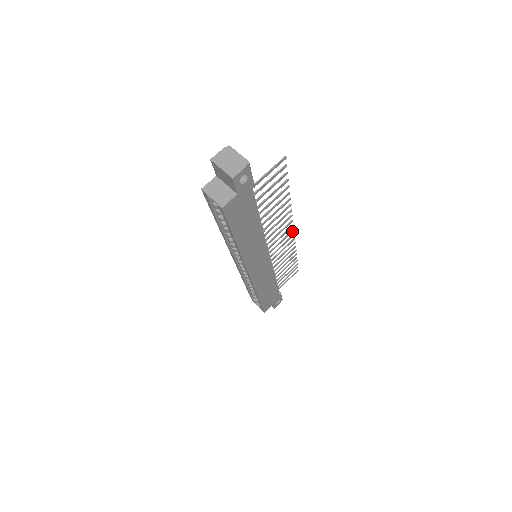
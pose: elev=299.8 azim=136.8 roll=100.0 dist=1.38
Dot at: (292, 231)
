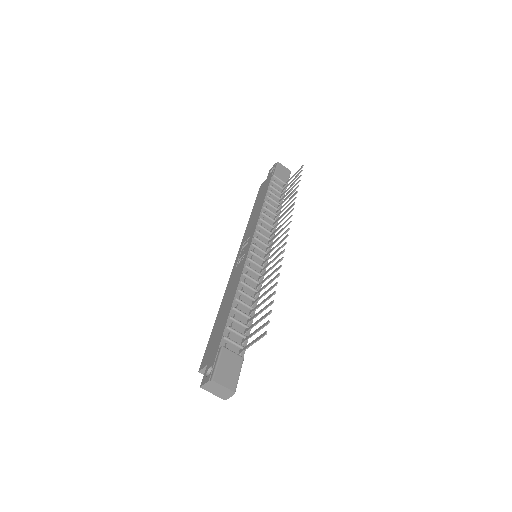
Dot at: (288, 230)
